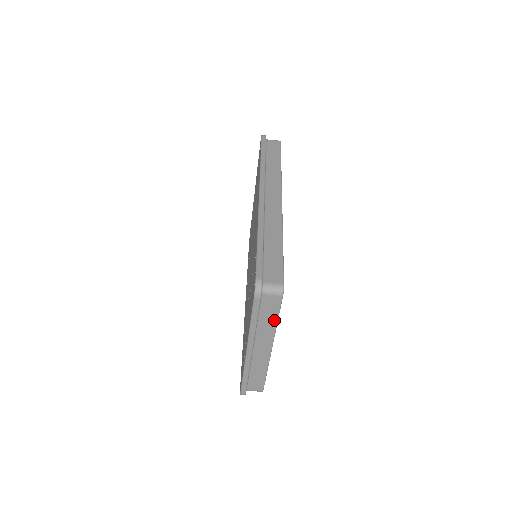
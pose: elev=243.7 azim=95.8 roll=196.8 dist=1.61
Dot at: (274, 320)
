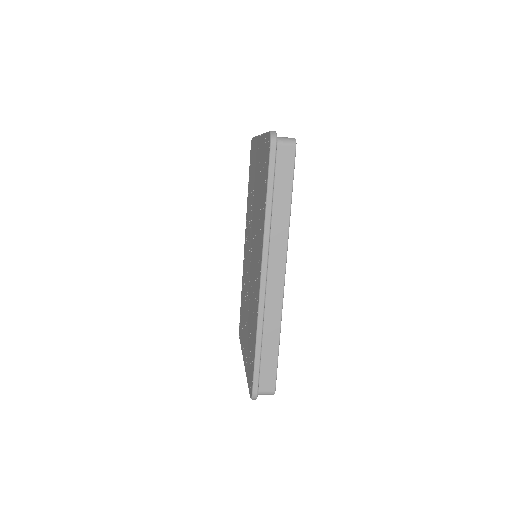
Dot at: occluded
